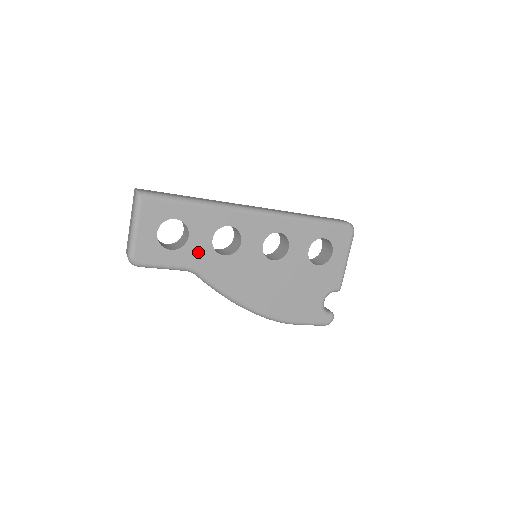
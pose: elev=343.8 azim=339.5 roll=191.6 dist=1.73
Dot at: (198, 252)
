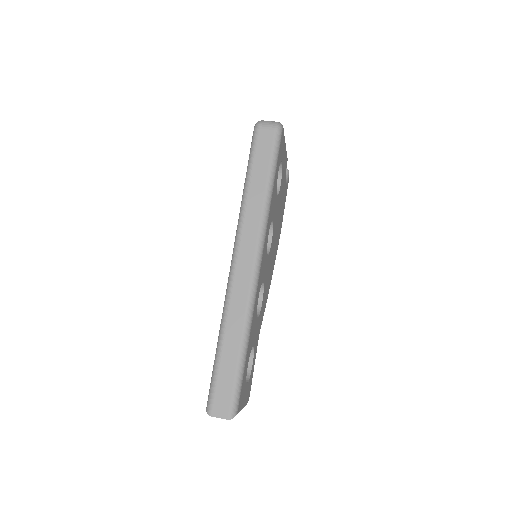
Dot at: (257, 332)
